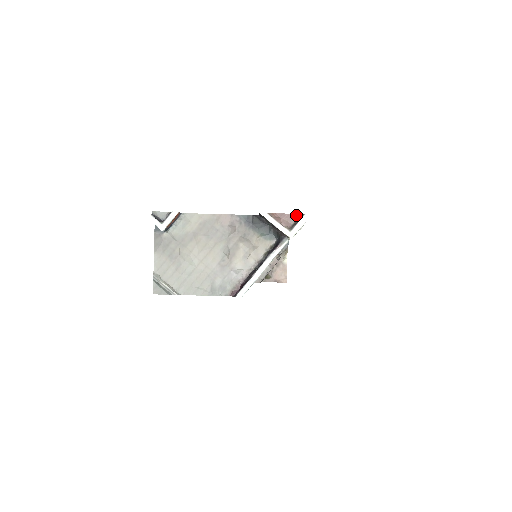
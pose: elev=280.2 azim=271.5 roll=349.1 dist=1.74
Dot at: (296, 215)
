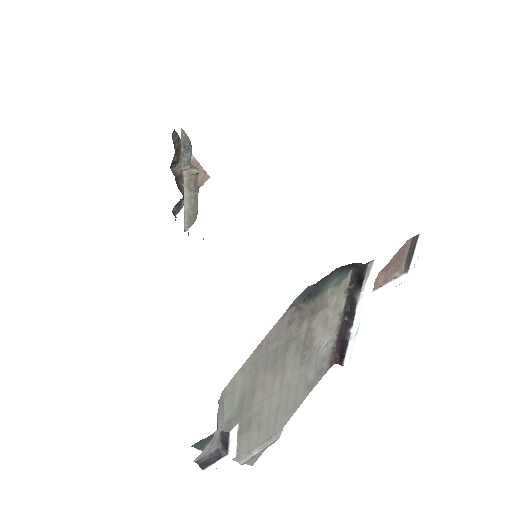
Dot at: (404, 246)
